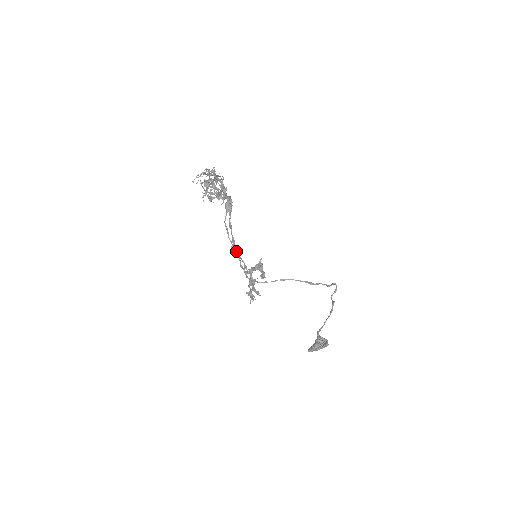
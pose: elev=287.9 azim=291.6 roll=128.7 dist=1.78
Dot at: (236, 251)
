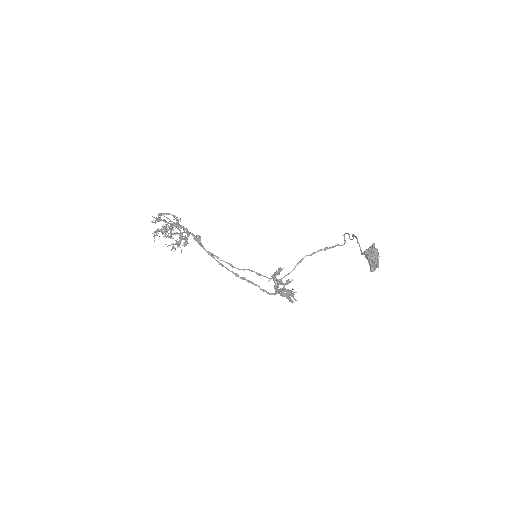
Dot at: occluded
